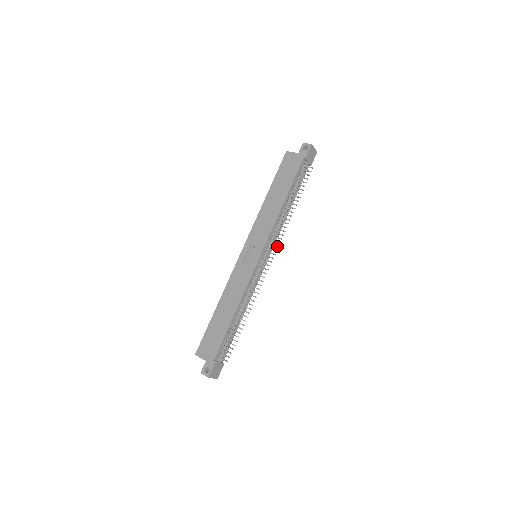
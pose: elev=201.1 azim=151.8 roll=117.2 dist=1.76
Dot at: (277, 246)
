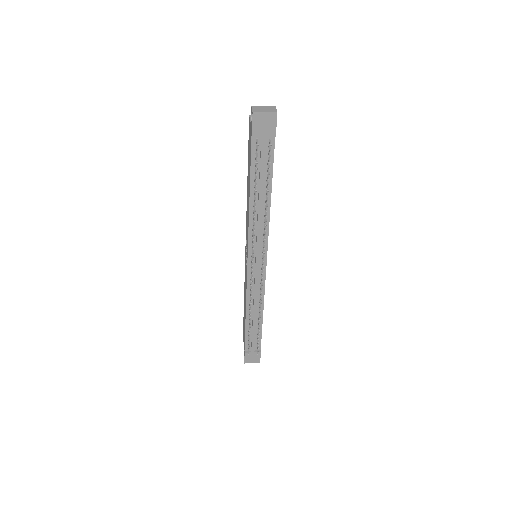
Dot at: (263, 252)
